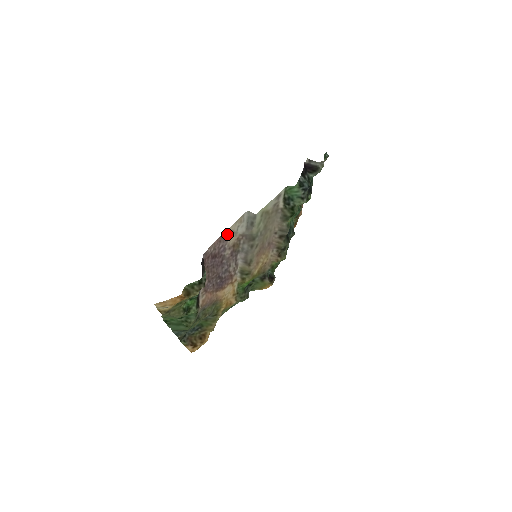
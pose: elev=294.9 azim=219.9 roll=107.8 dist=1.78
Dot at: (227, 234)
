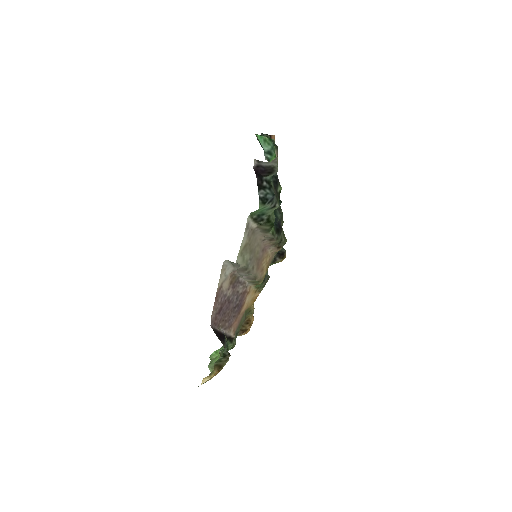
Dot at: (219, 290)
